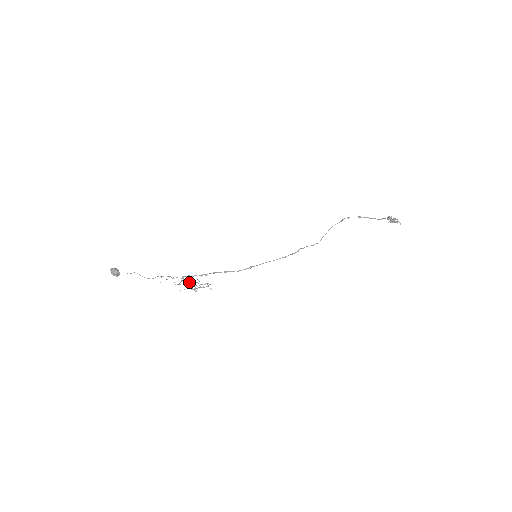
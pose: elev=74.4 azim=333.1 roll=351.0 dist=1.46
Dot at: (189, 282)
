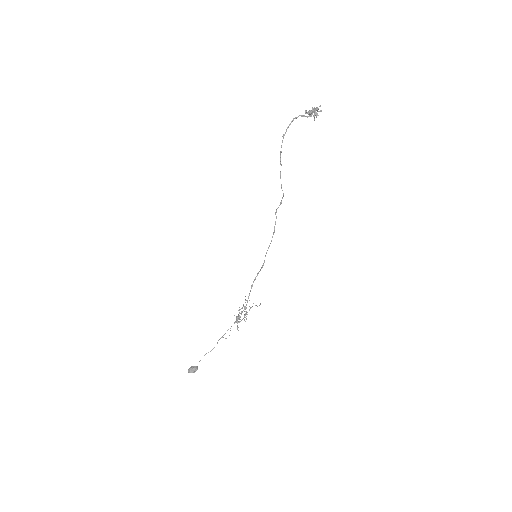
Dot at: occluded
